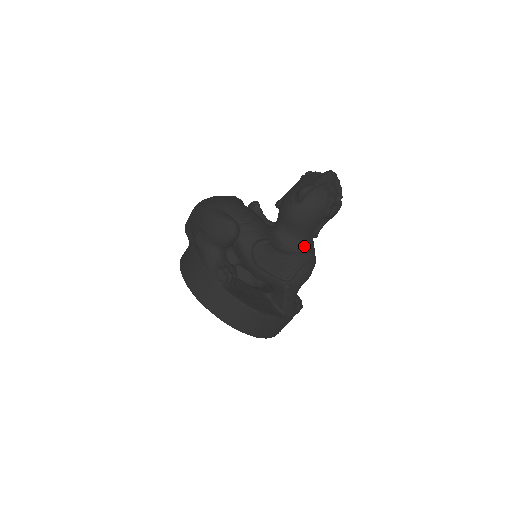
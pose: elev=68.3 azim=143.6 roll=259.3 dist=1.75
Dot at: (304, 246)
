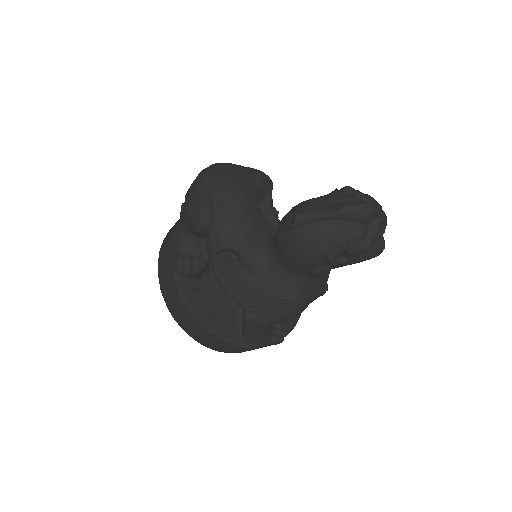
Dot at: (291, 282)
